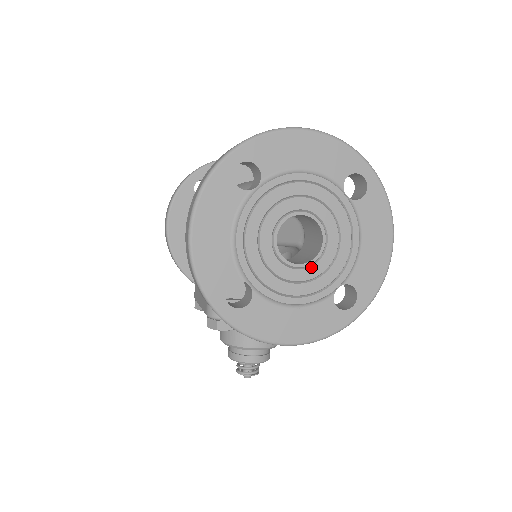
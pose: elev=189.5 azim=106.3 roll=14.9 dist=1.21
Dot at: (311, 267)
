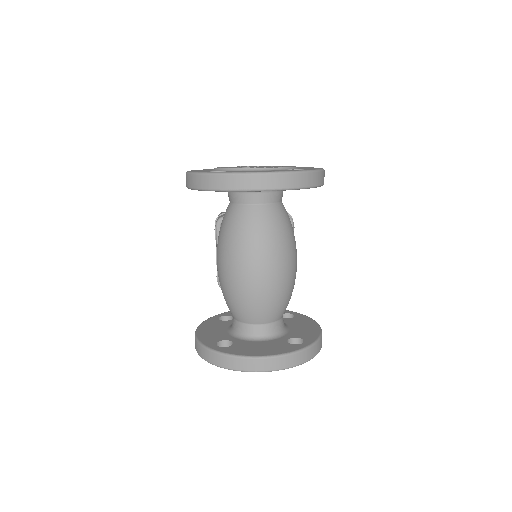
Dot at: occluded
